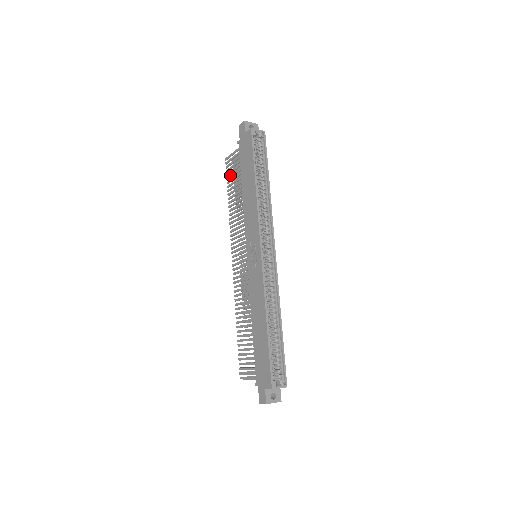
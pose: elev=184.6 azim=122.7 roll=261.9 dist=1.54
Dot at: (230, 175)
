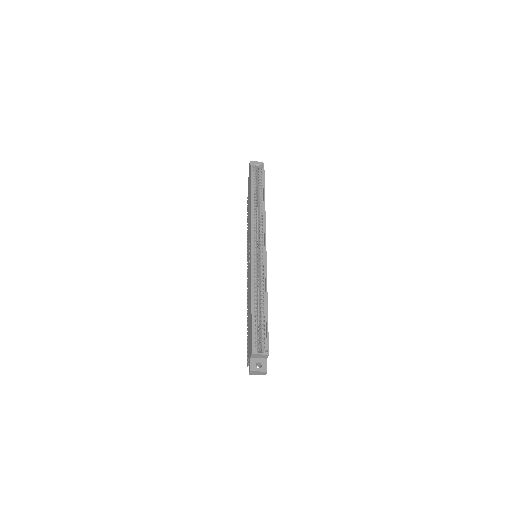
Dot at: occluded
